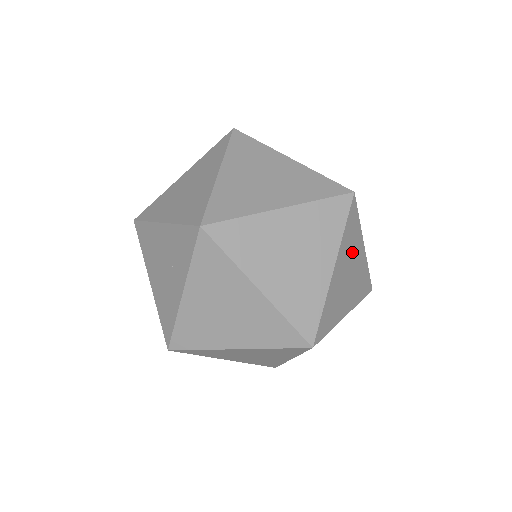
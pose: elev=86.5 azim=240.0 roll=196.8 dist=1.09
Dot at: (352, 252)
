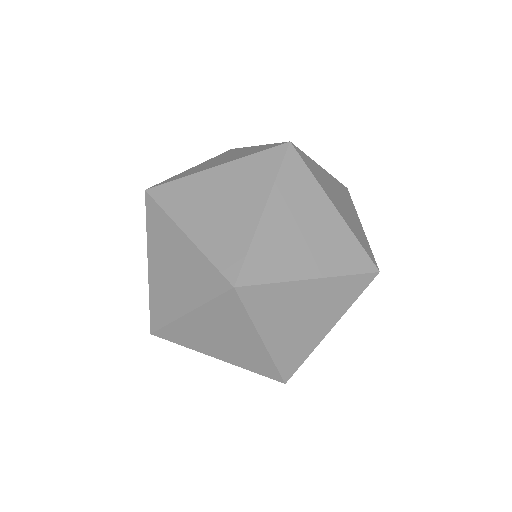
Dot at: occluded
